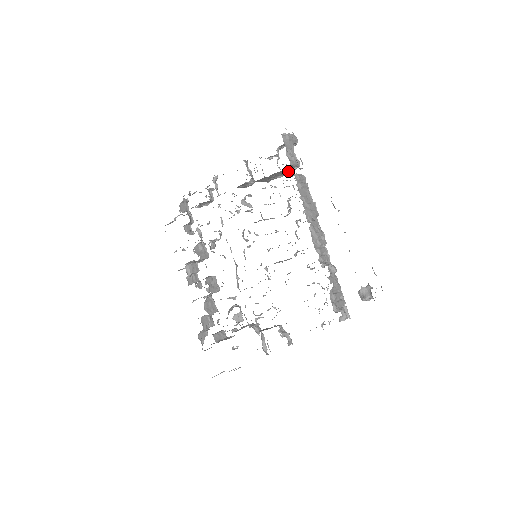
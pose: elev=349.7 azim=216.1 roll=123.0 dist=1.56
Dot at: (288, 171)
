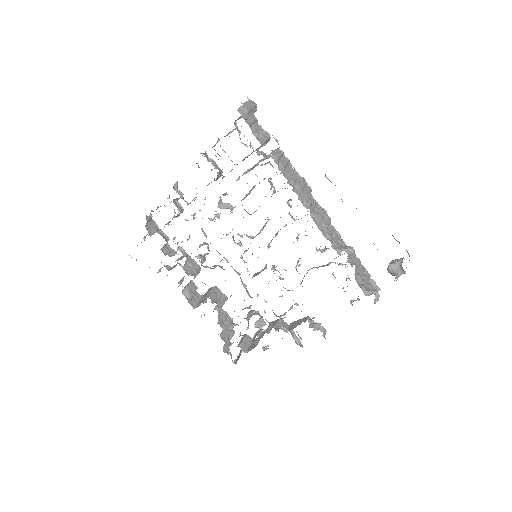
Dot at: occluded
